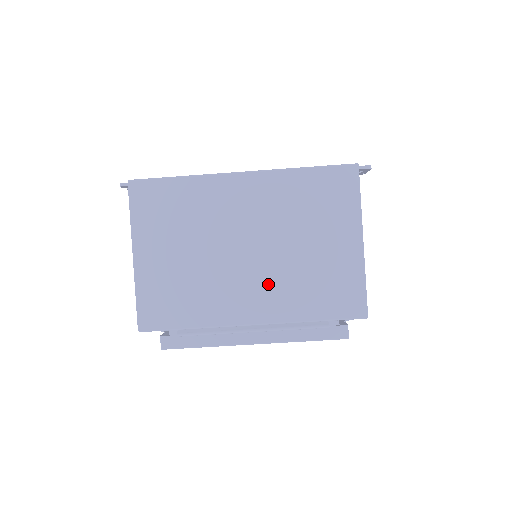
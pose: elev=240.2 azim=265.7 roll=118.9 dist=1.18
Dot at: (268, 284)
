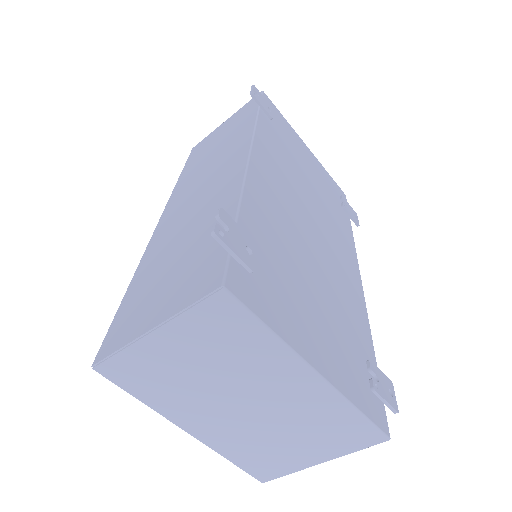
Dot at: (230, 429)
